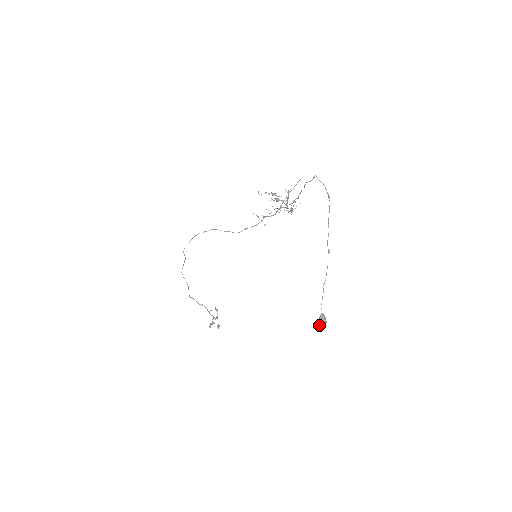
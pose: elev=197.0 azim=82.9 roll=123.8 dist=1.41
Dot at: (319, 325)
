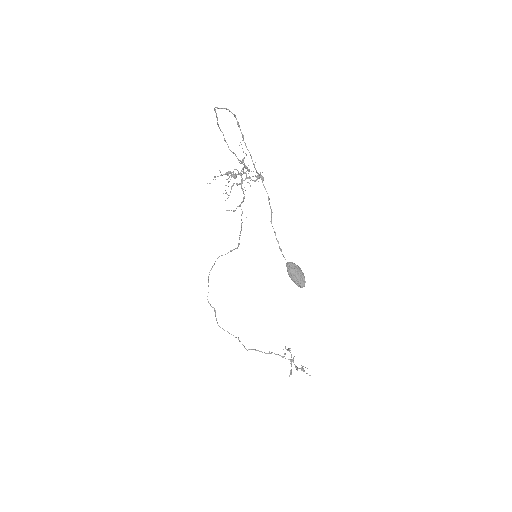
Dot at: occluded
